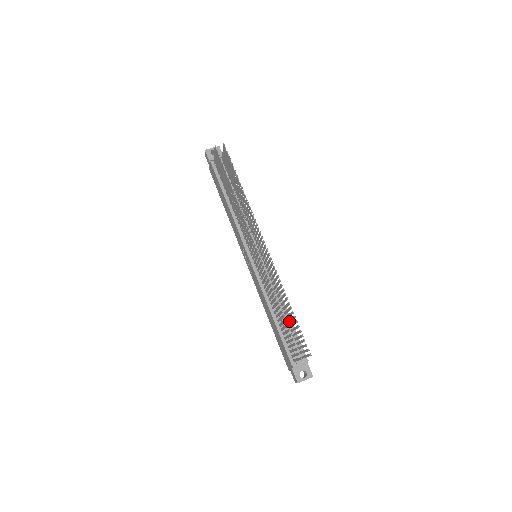
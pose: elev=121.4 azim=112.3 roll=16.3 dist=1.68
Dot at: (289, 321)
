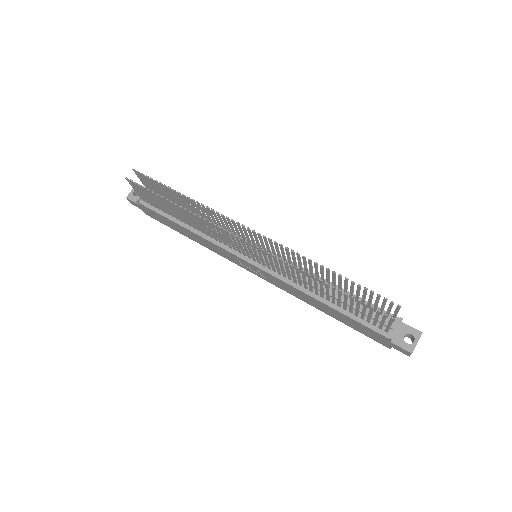
Dot at: occluded
